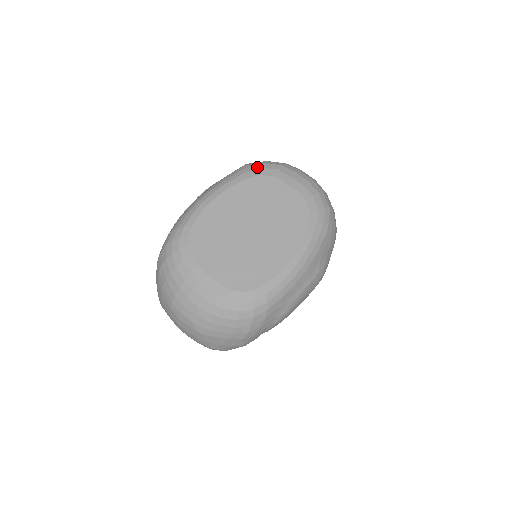
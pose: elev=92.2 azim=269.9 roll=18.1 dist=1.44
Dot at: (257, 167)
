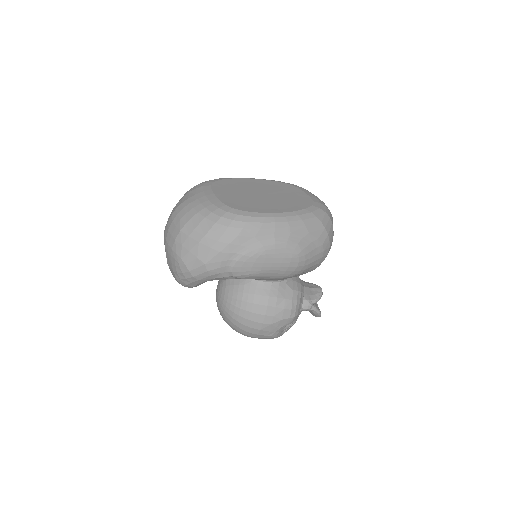
Dot at: occluded
